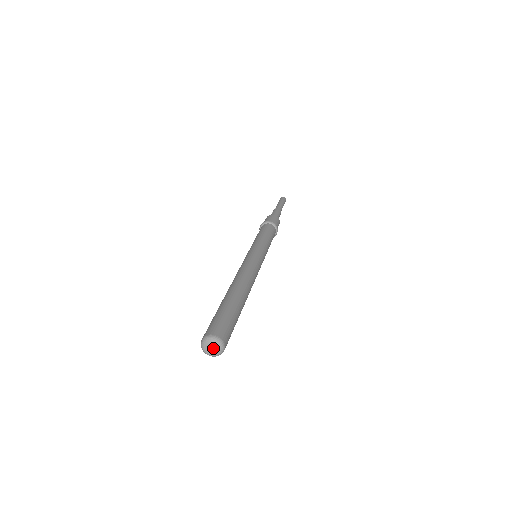
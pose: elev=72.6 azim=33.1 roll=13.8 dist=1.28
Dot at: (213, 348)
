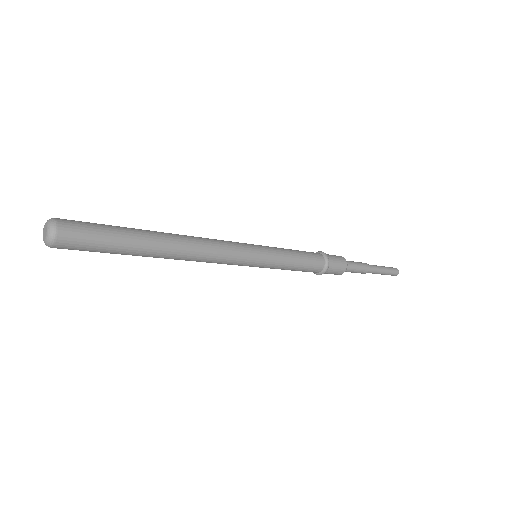
Dot at: (45, 233)
